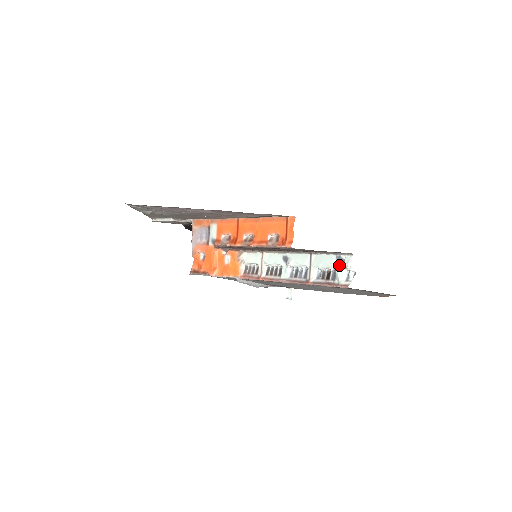
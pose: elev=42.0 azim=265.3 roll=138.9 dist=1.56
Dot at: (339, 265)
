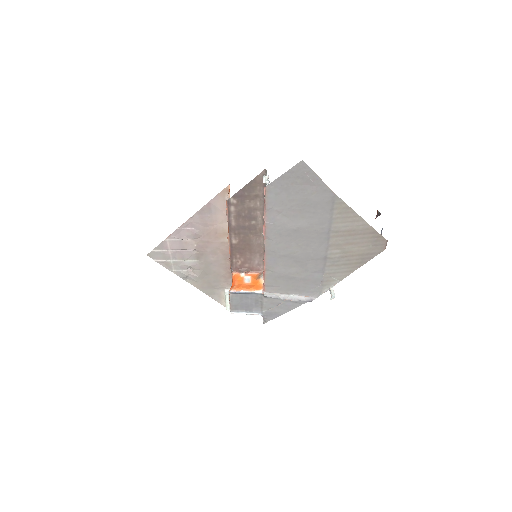
Dot at: occluded
